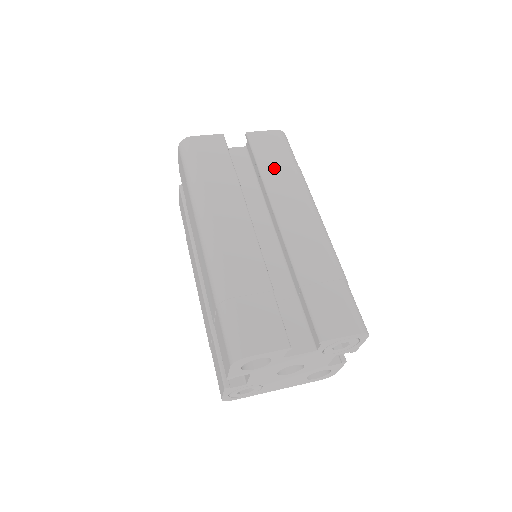
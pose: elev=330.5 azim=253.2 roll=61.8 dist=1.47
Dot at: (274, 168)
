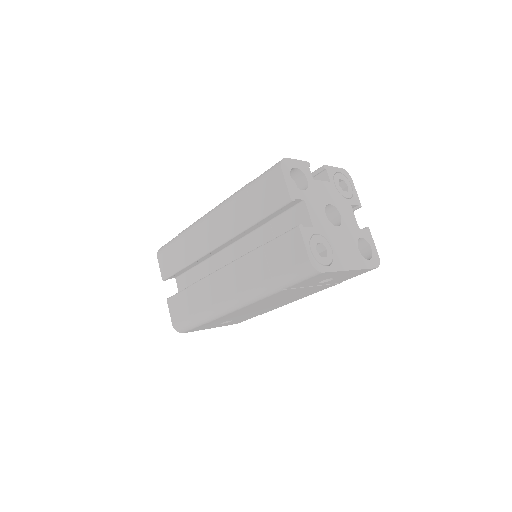
Dot at: occluded
